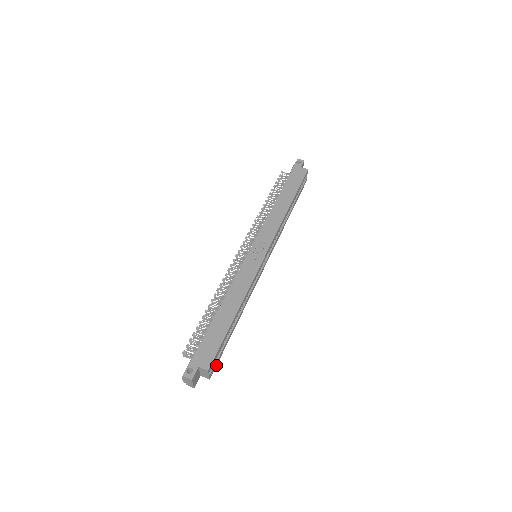
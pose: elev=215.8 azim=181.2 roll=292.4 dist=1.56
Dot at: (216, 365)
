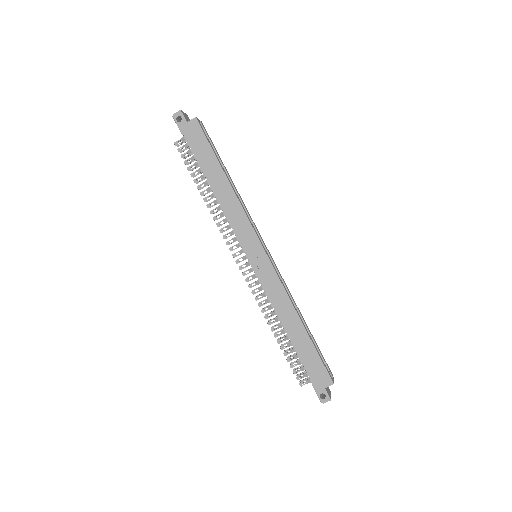
Dot at: (326, 363)
